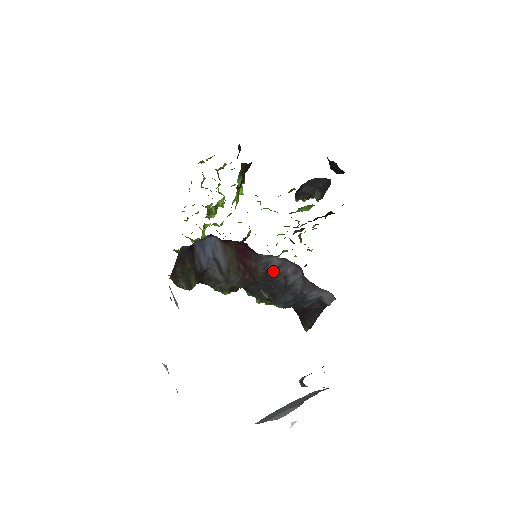
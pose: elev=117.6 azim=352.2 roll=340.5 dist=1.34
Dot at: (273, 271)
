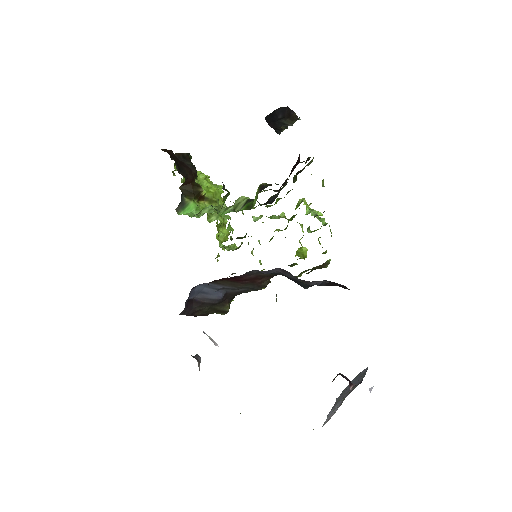
Dot at: occluded
